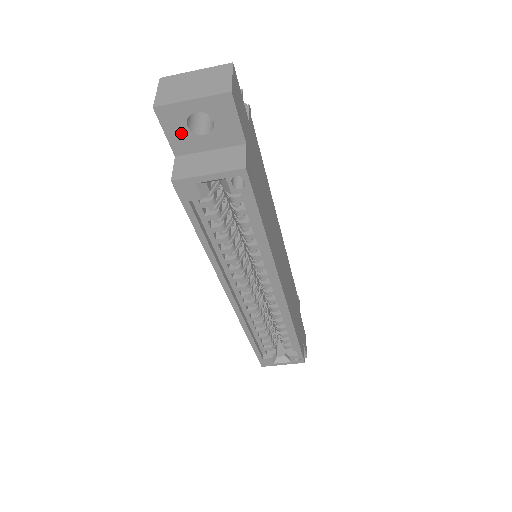
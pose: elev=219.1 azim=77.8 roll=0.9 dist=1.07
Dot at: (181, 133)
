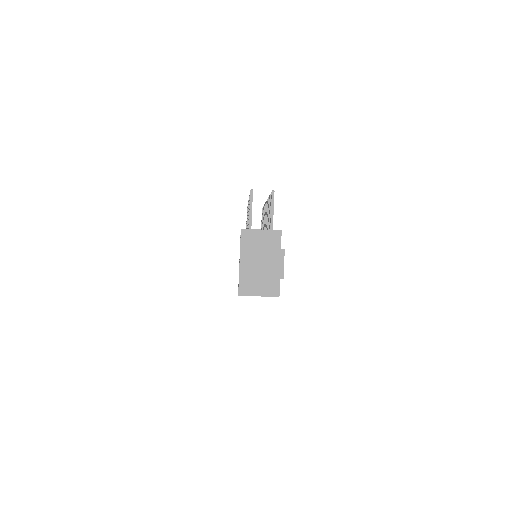
Dot at: occluded
